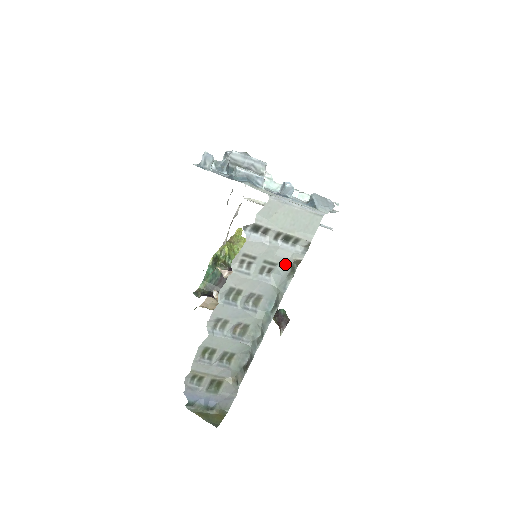
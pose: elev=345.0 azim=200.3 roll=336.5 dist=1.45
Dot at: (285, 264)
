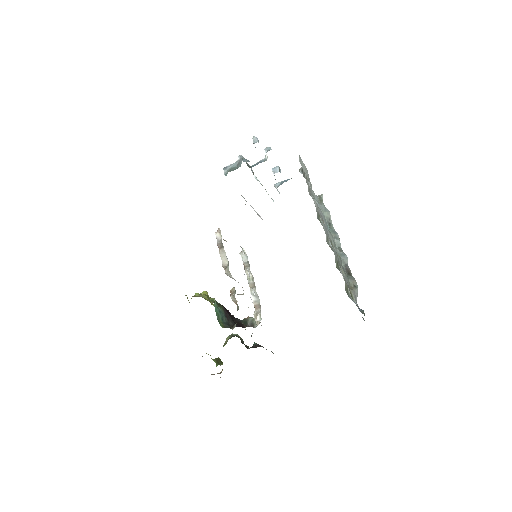
Dot at: (316, 197)
